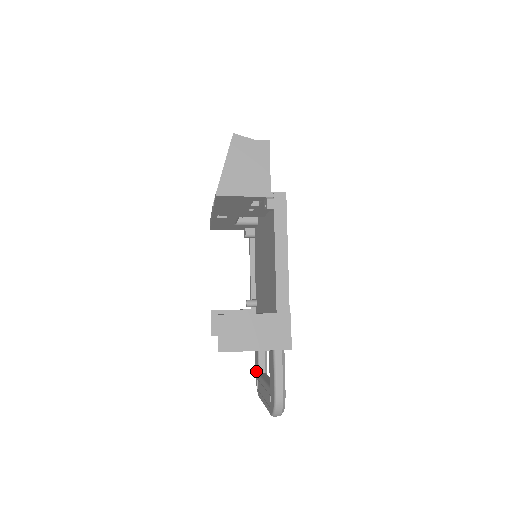
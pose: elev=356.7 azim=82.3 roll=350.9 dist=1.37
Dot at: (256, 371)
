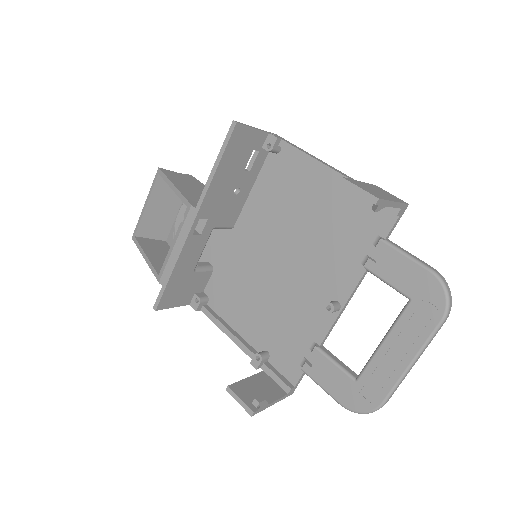
Dot at: (346, 394)
